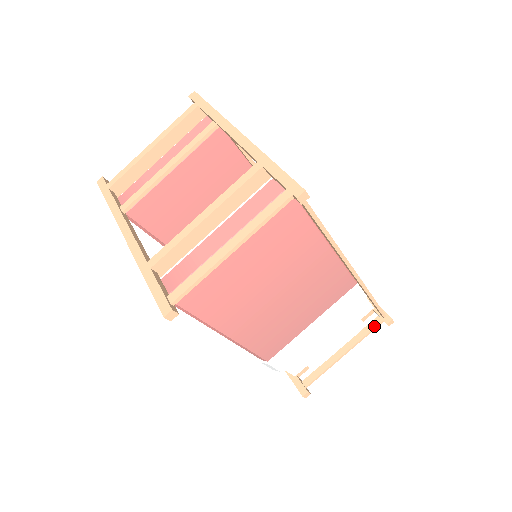
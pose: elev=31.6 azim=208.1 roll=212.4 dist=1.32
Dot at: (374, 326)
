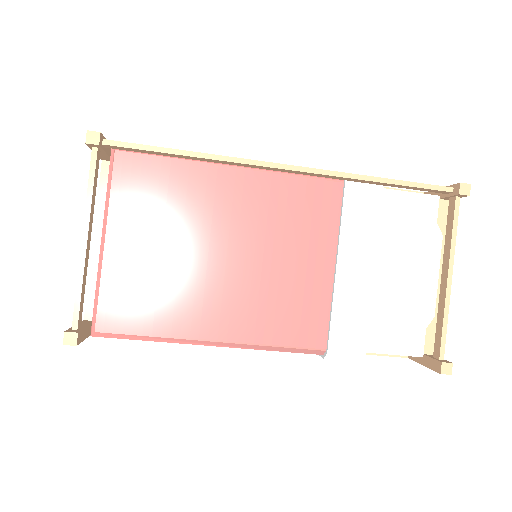
Dot at: (452, 213)
